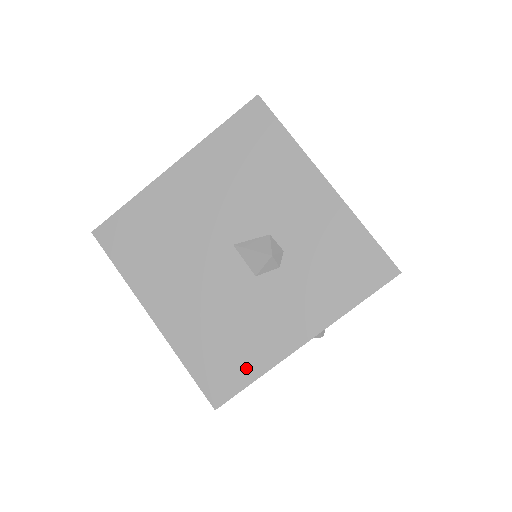
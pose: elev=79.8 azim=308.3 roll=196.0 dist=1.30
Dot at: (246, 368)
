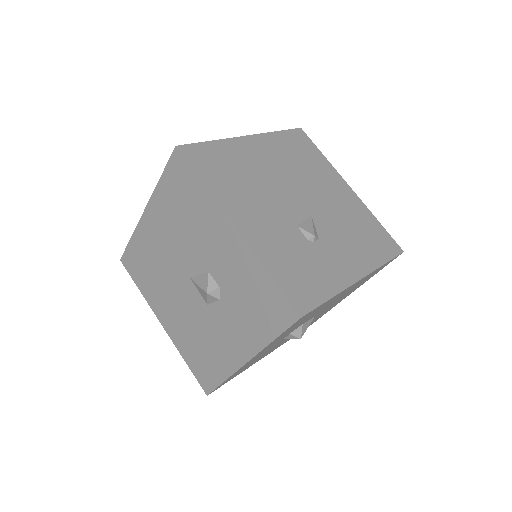
Dot at: (217, 372)
